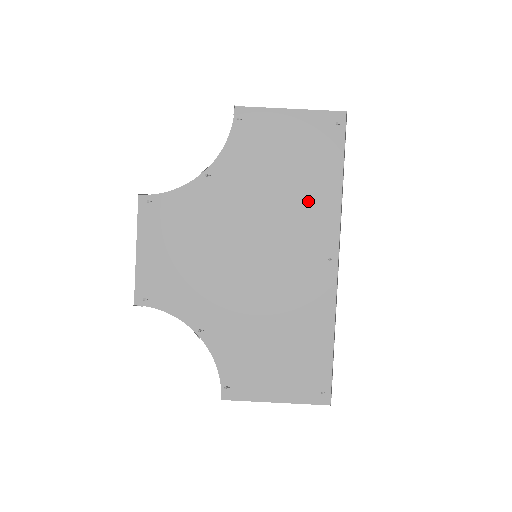
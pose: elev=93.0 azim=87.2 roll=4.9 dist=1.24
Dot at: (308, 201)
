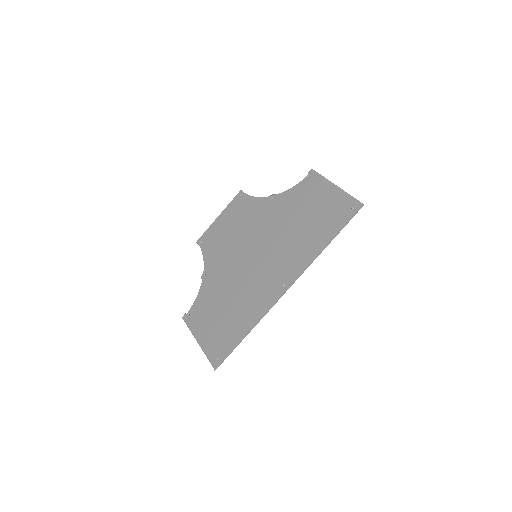
Dot at: (302, 244)
